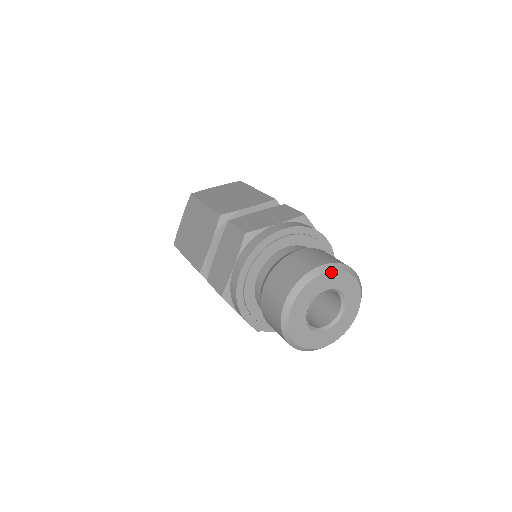
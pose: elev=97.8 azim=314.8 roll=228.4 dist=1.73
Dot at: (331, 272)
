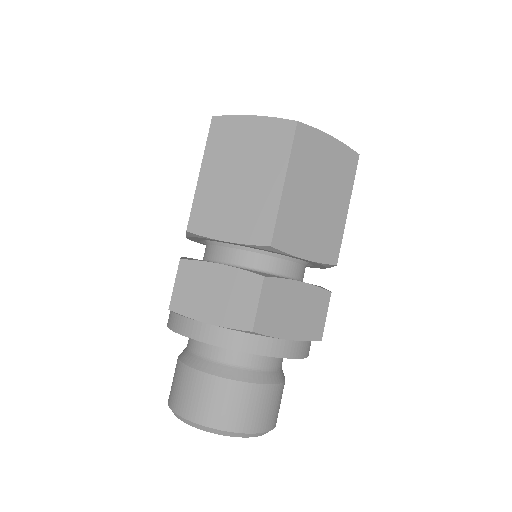
Dot at: (255, 435)
